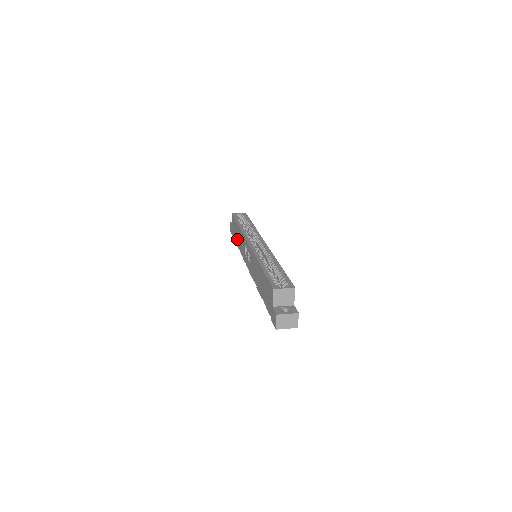
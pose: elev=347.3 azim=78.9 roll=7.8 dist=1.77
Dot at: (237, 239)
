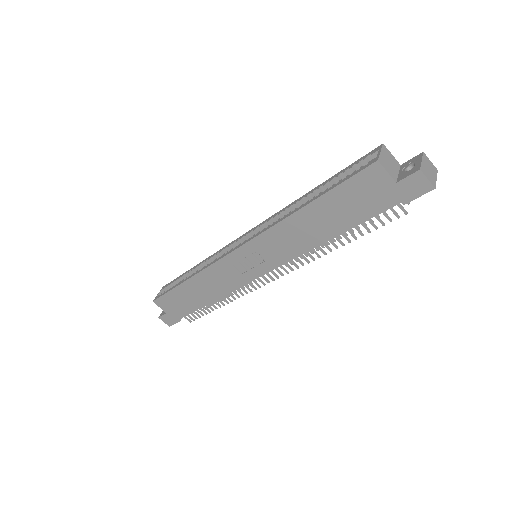
Dot at: (199, 299)
